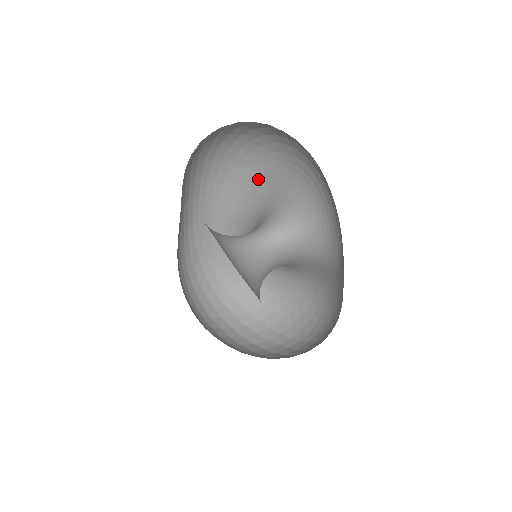
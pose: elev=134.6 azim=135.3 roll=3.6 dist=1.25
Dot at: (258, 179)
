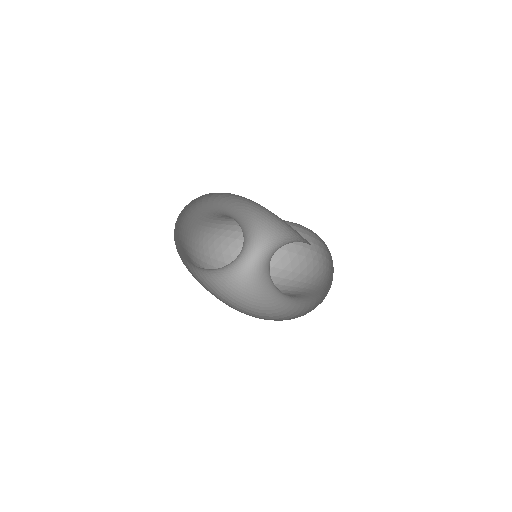
Dot at: (226, 198)
